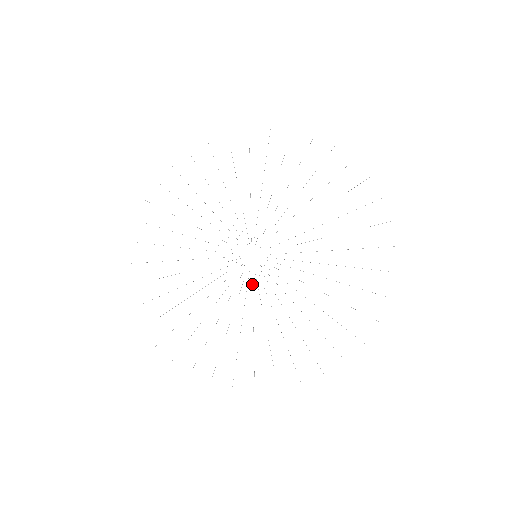
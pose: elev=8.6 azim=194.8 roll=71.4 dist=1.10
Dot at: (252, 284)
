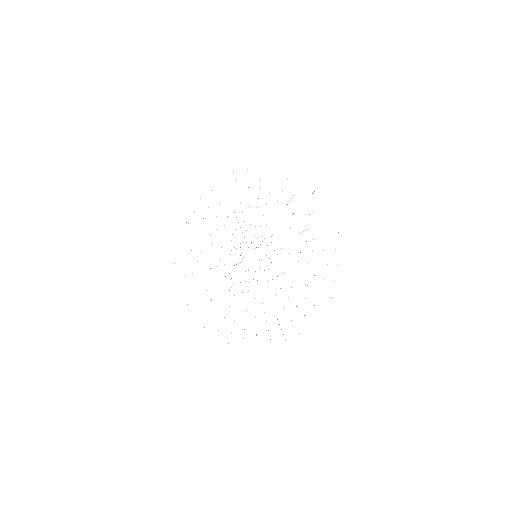
Dot at: occluded
